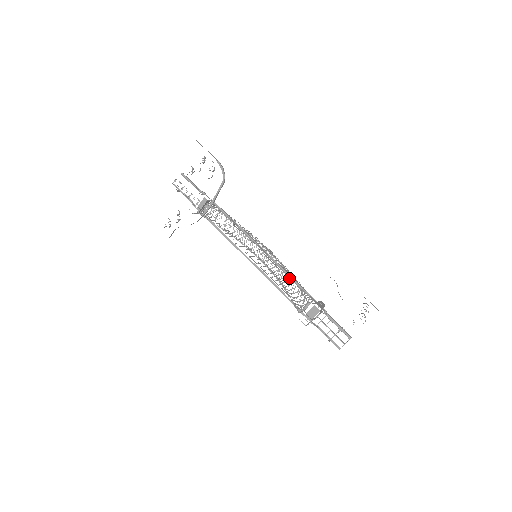
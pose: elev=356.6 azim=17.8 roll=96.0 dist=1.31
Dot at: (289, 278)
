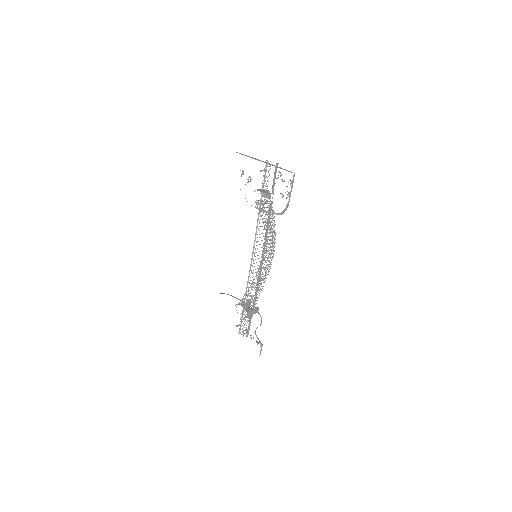
Dot at: occluded
